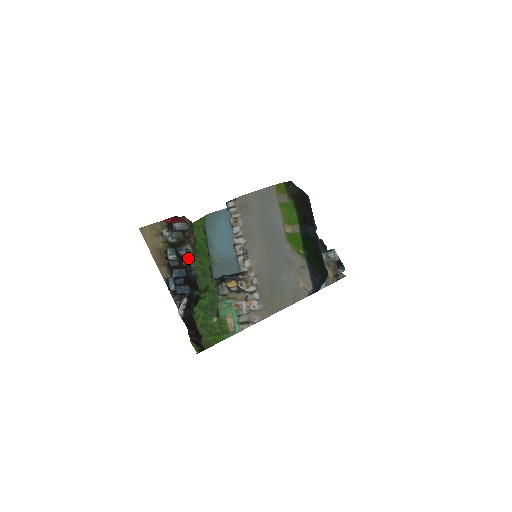
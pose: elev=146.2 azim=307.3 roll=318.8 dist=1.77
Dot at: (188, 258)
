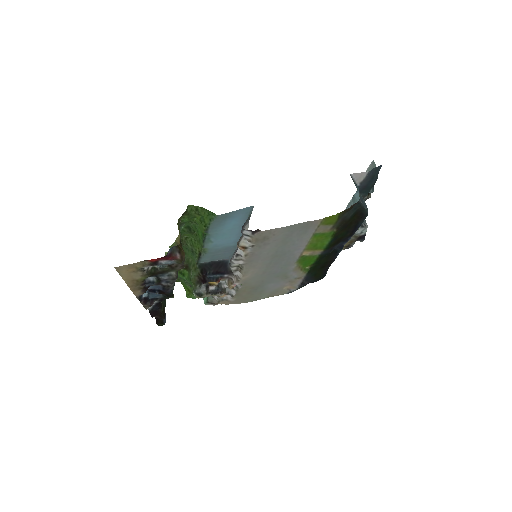
Dot at: (168, 281)
